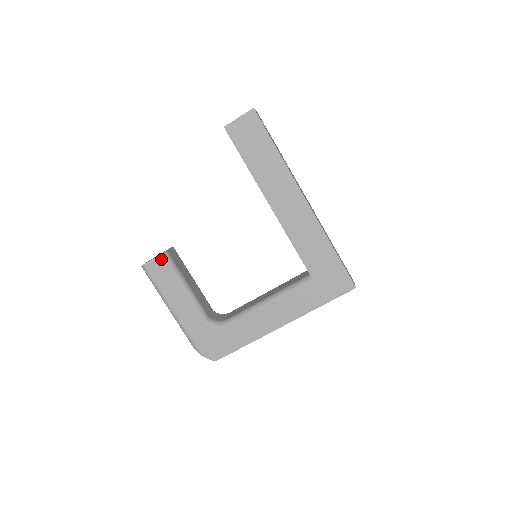
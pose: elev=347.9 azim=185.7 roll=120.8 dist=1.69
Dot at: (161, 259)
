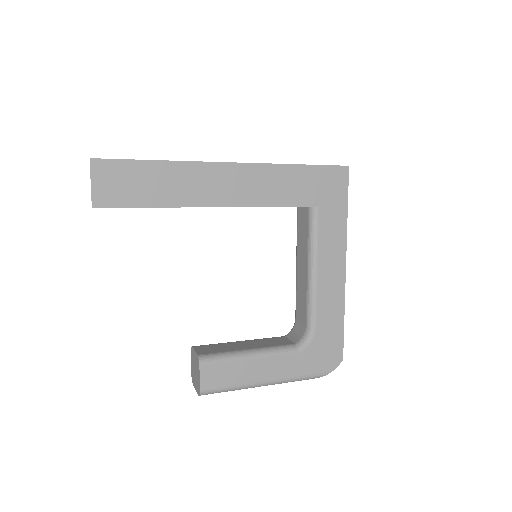
Dot at: (205, 367)
